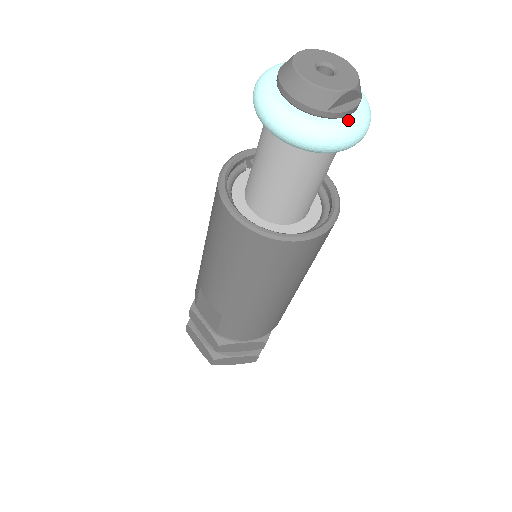
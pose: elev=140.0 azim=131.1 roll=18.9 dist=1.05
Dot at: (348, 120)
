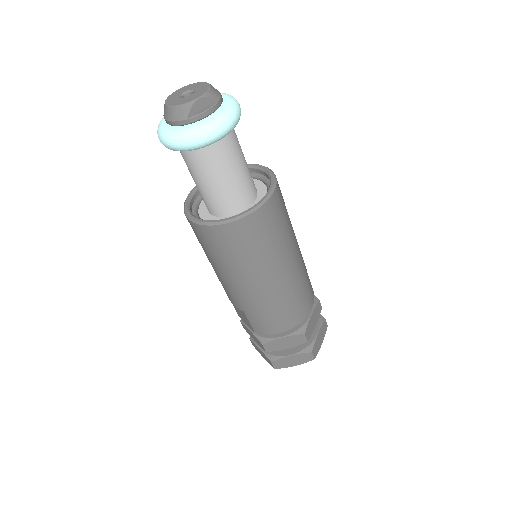
Dot at: (208, 118)
